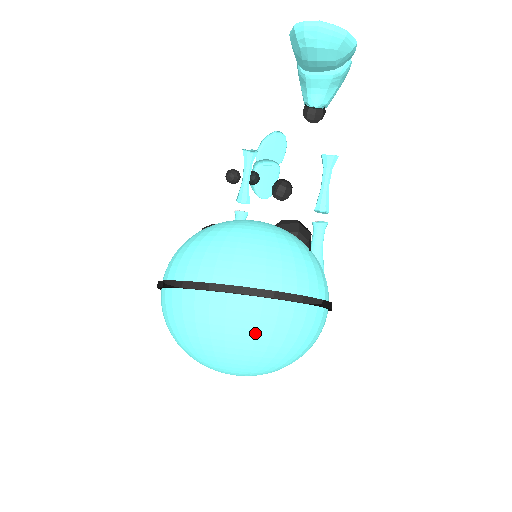
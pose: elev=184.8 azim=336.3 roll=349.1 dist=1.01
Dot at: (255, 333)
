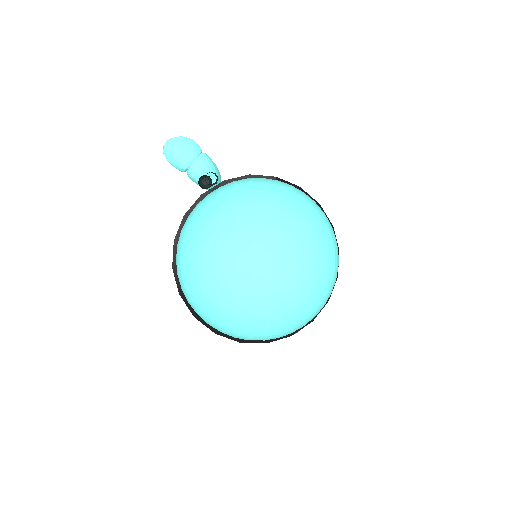
Dot at: (224, 191)
